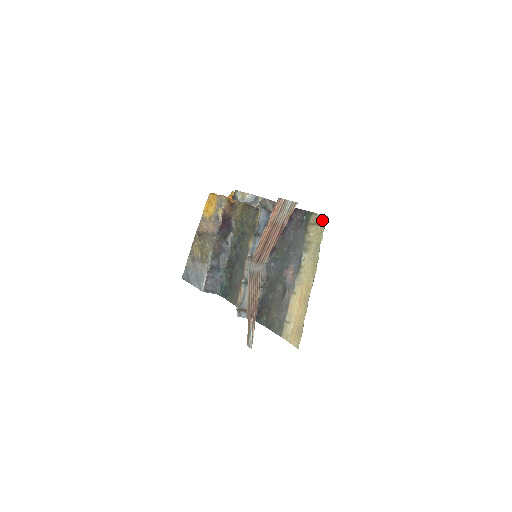
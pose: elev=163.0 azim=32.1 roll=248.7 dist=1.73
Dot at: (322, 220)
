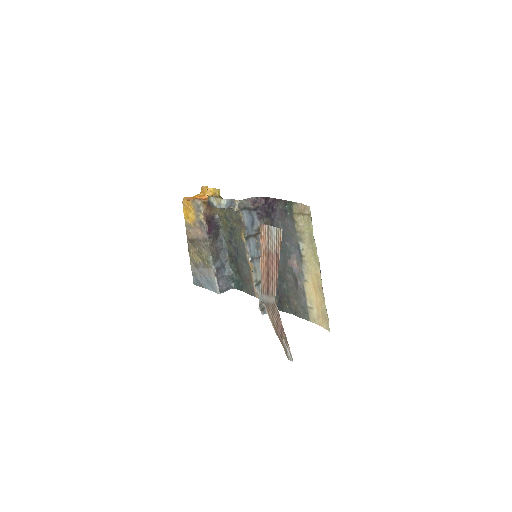
Dot at: (306, 211)
